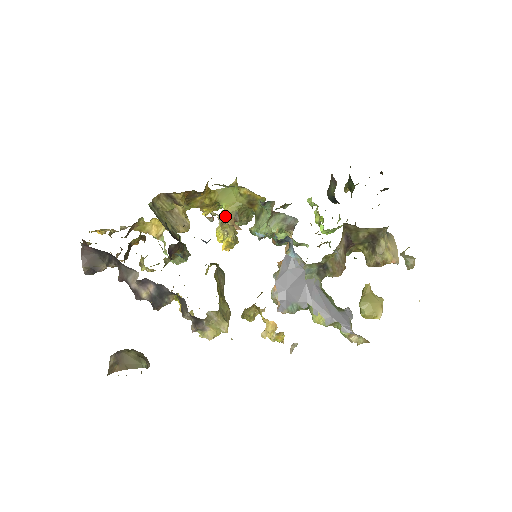
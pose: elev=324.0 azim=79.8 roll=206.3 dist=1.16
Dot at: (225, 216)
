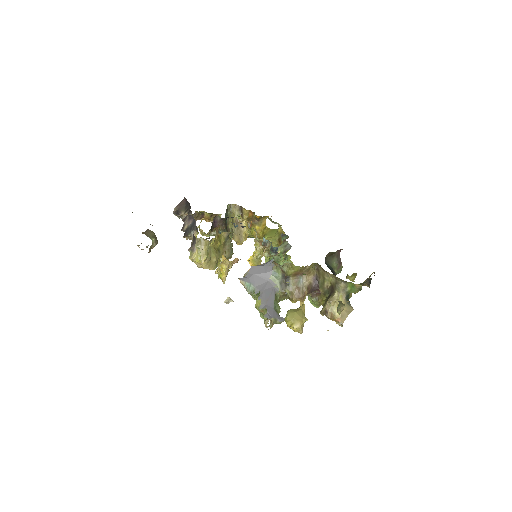
Dot at: (261, 239)
